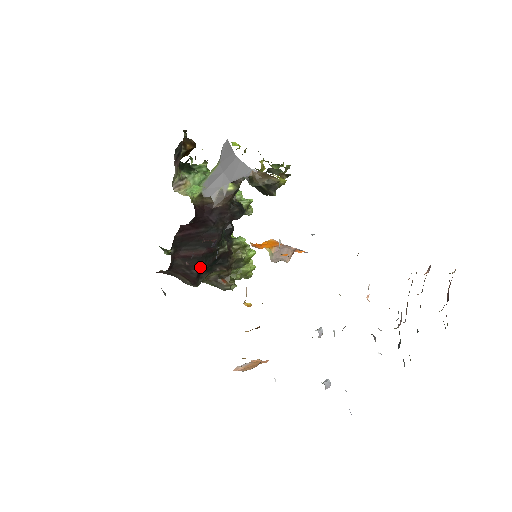
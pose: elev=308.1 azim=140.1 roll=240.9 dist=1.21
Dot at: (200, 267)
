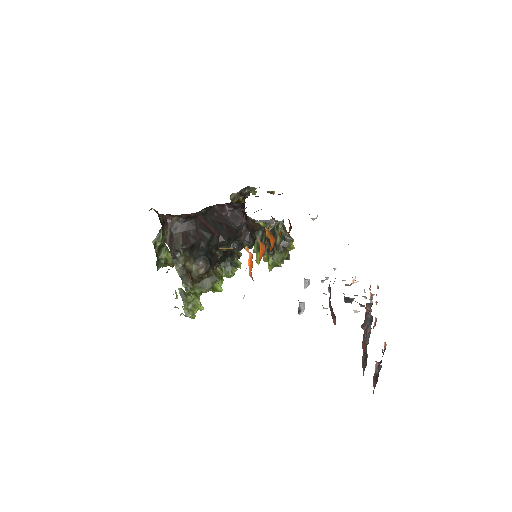
Dot at: (202, 241)
